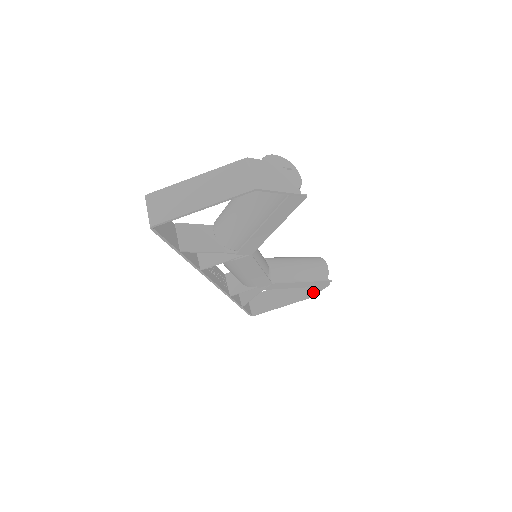
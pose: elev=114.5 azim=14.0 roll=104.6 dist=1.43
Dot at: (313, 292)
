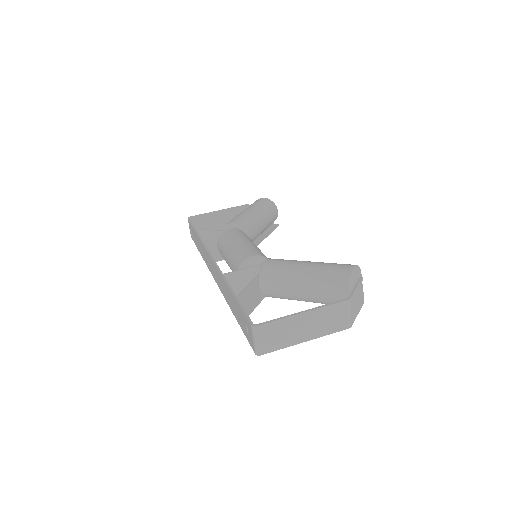
Dot at: occluded
